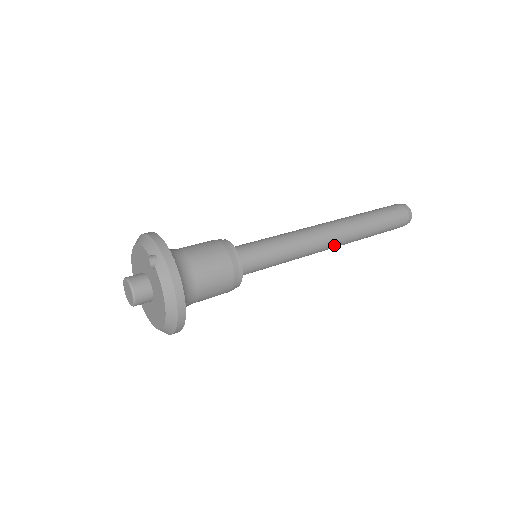
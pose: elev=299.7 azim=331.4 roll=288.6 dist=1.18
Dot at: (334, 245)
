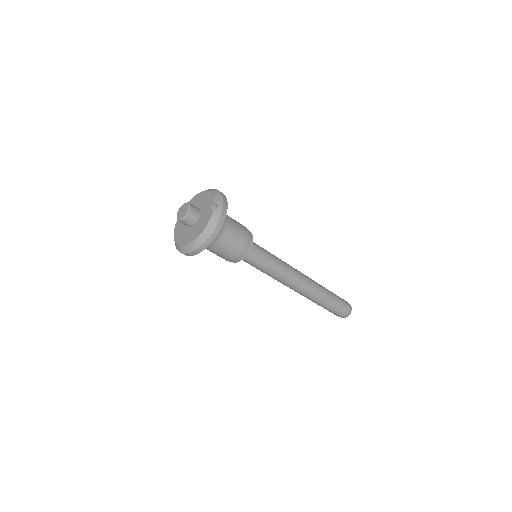
Dot at: (298, 290)
